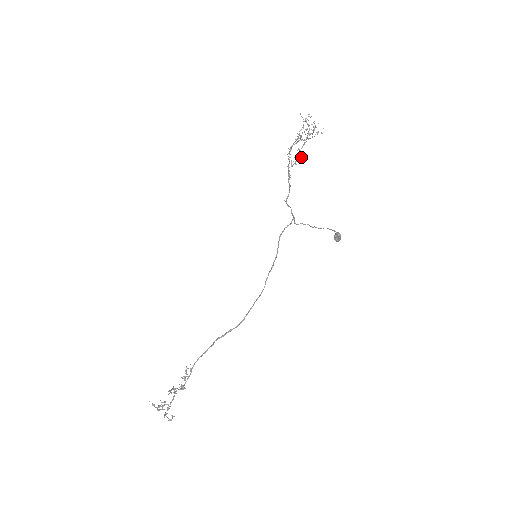
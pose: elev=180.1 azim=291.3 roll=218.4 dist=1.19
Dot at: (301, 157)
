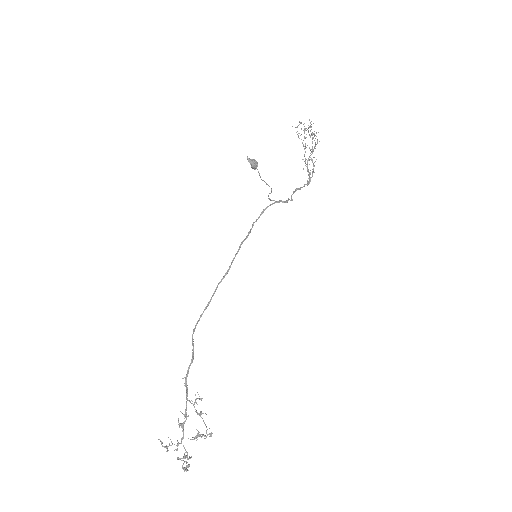
Dot at: (309, 160)
